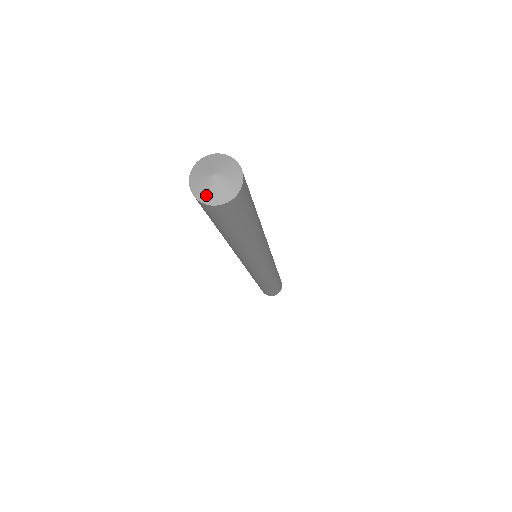
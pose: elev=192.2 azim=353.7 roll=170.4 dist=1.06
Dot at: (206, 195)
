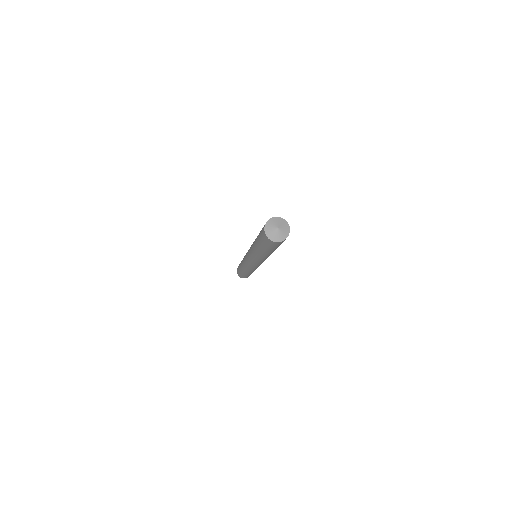
Dot at: (282, 237)
